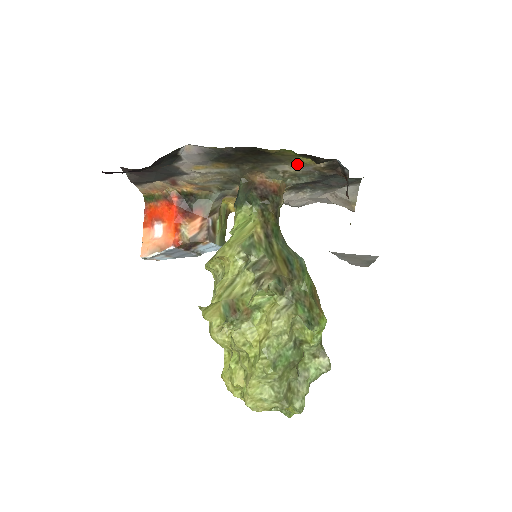
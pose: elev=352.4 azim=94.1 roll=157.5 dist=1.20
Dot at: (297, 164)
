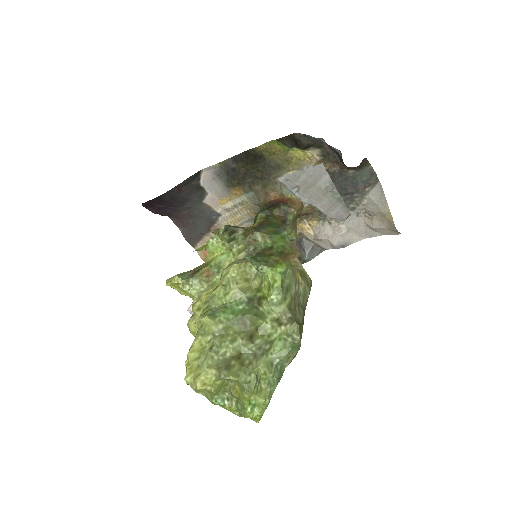
Dot at: (295, 165)
